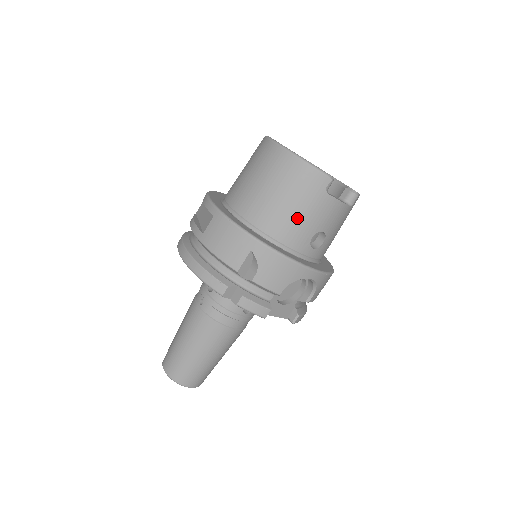
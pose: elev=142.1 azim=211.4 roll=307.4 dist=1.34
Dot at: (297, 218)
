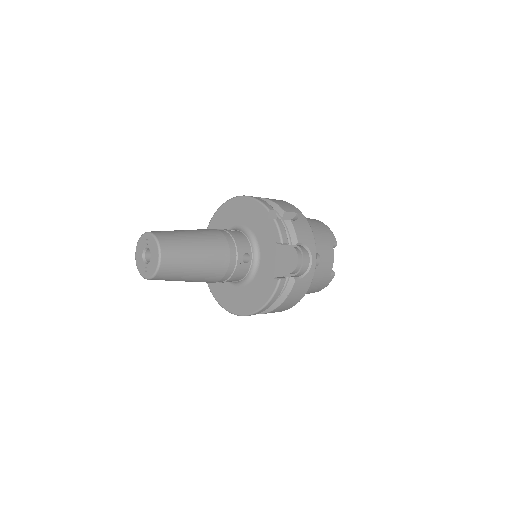
Dot at: (316, 236)
